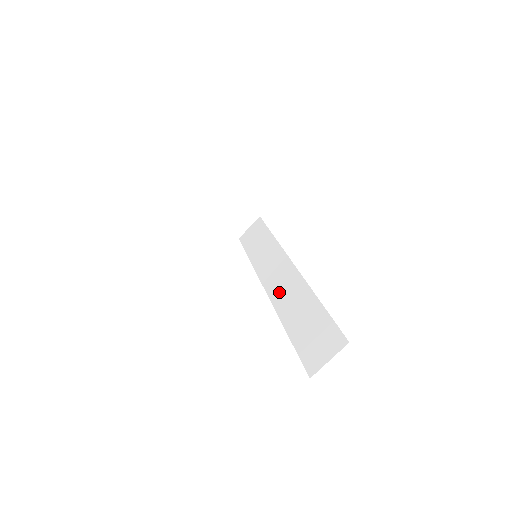
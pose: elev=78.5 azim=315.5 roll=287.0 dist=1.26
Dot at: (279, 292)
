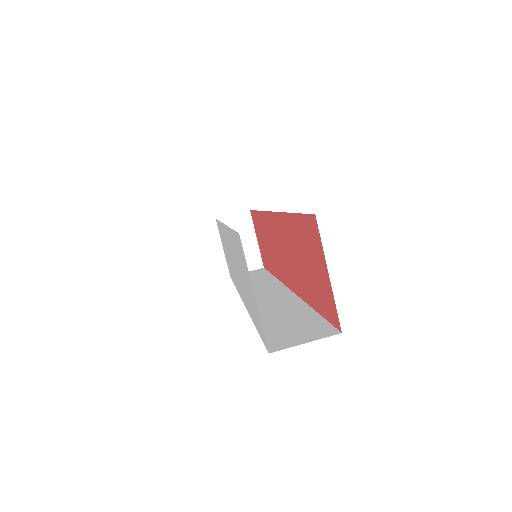
Dot at: (260, 302)
